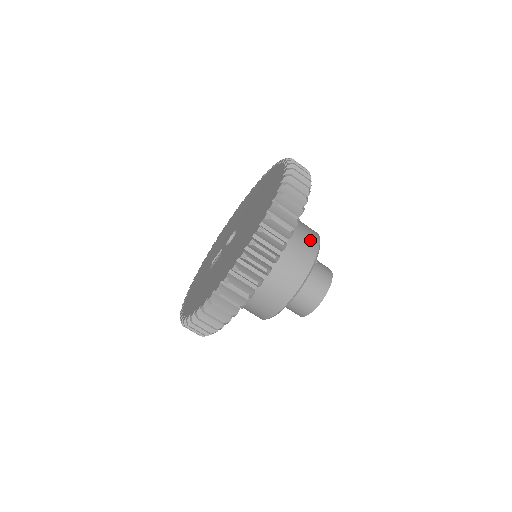
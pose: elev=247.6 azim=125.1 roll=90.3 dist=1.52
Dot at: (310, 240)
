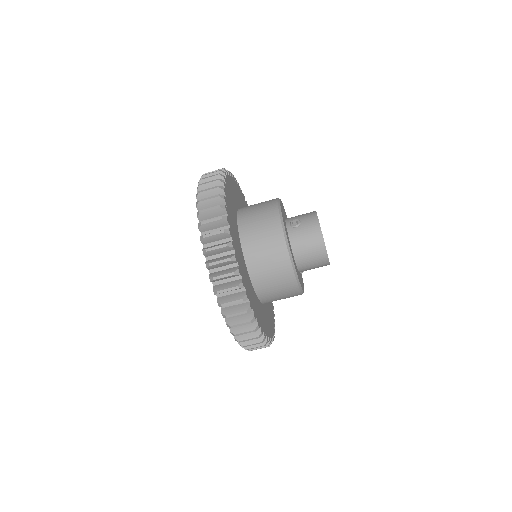
Dot at: (271, 229)
